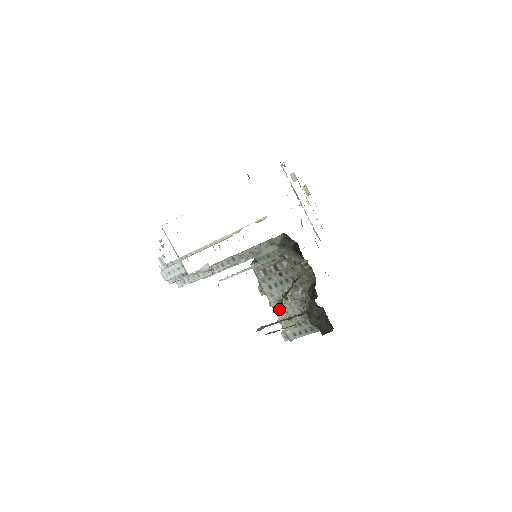
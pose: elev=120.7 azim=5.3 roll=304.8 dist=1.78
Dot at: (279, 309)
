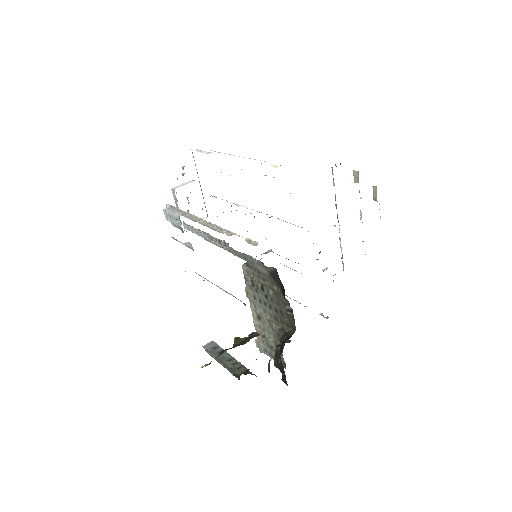
Dot at: (258, 321)
